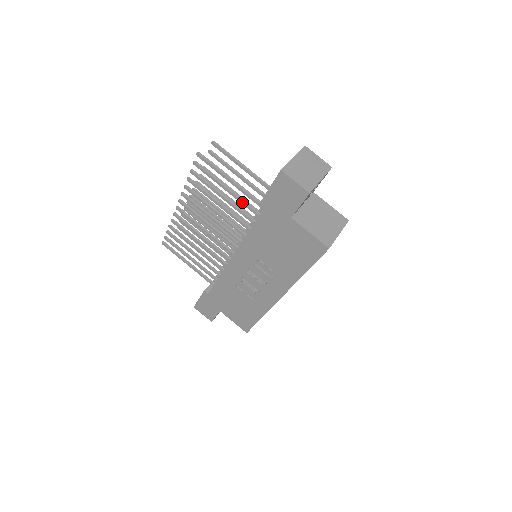
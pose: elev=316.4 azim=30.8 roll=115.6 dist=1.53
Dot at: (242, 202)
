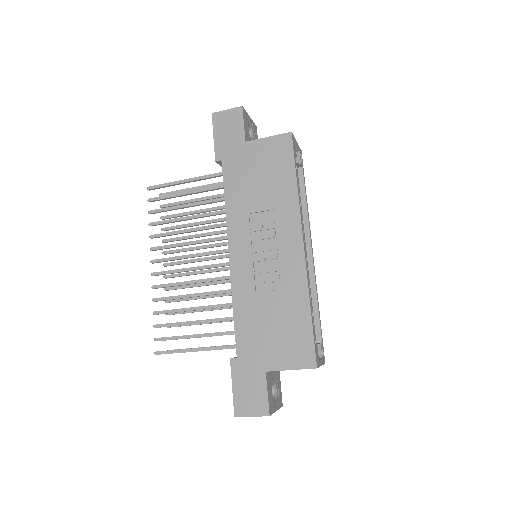
Dot at: (204, 189)
